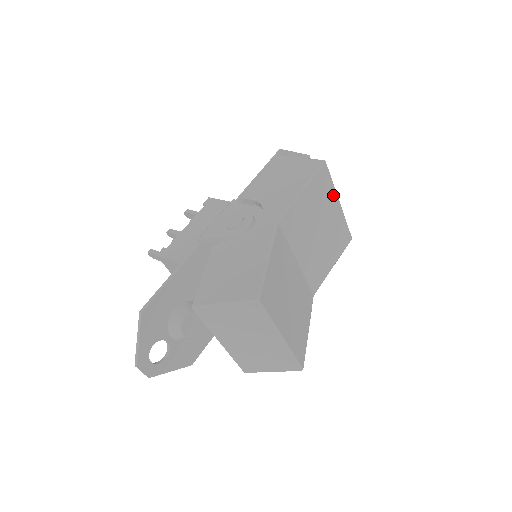
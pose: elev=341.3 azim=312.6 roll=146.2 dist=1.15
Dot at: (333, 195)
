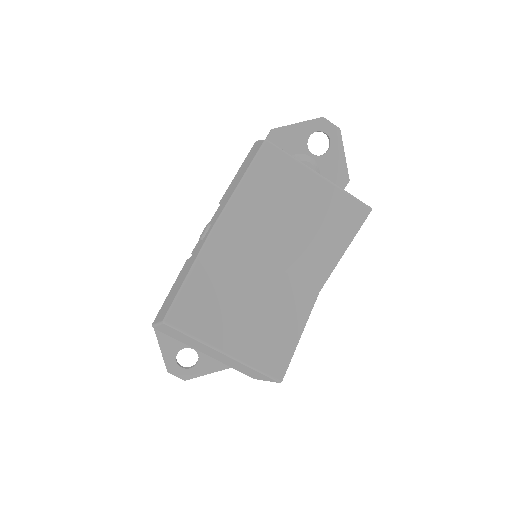
Dot at: (301, 172)
